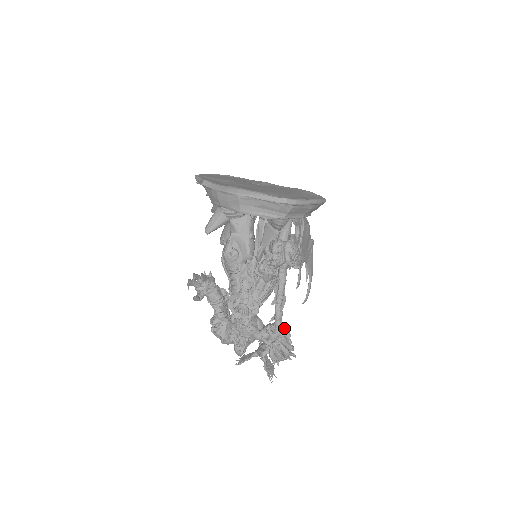
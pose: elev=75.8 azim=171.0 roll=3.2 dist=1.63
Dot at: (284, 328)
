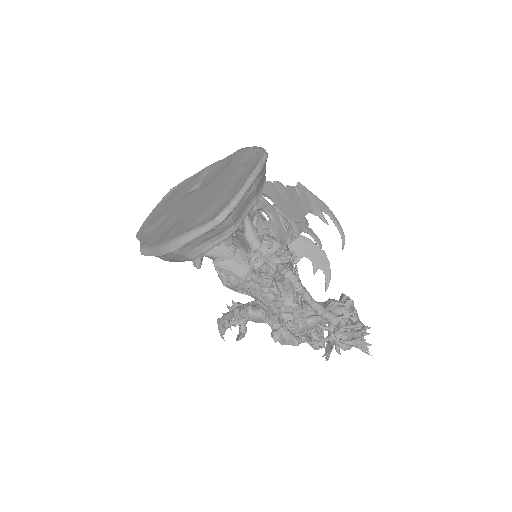
Dot at: (339, 303)
